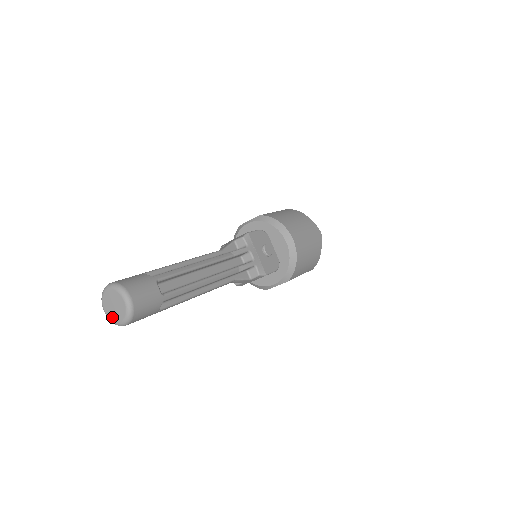
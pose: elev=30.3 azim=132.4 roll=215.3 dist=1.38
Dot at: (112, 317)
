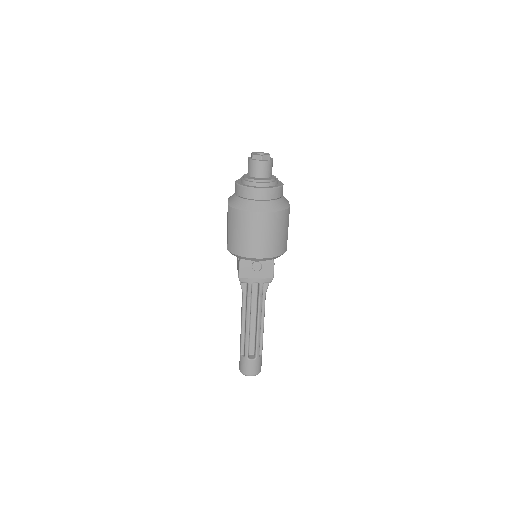
Dot at: occluded
